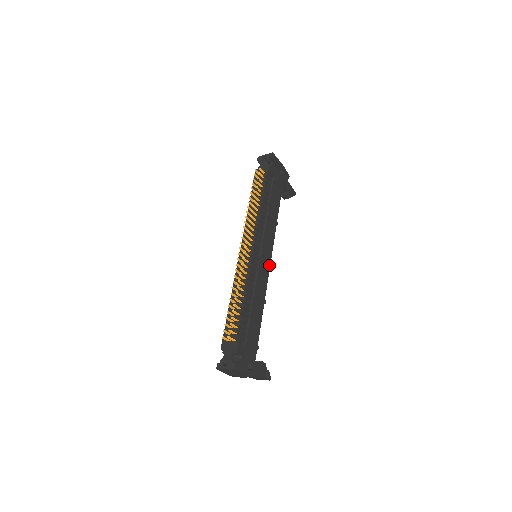
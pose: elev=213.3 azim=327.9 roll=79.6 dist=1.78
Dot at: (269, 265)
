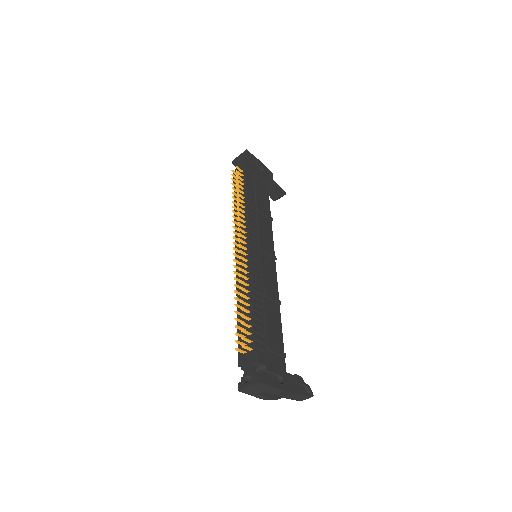
Dot at: (274, 262)
